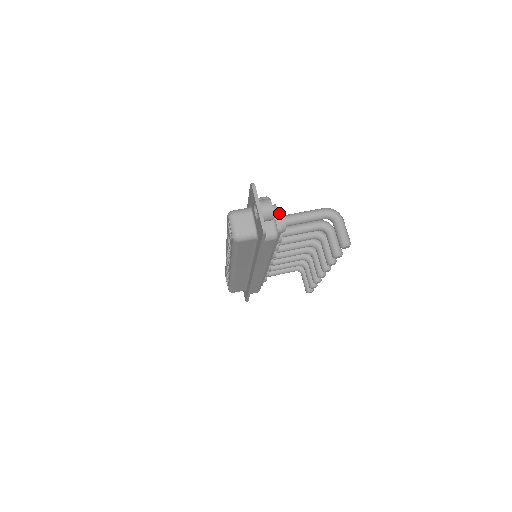
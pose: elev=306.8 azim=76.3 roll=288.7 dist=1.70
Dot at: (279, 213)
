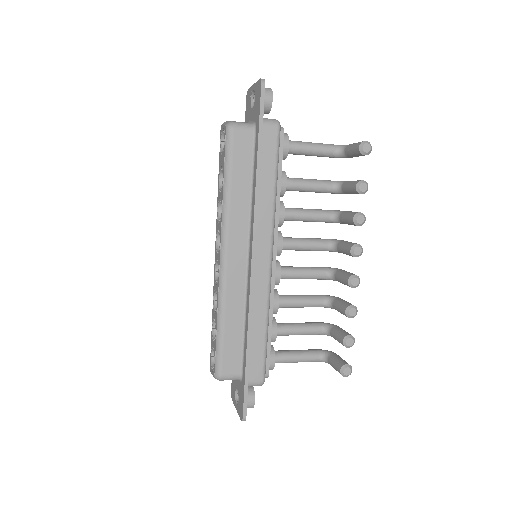
Dot at: occluded
